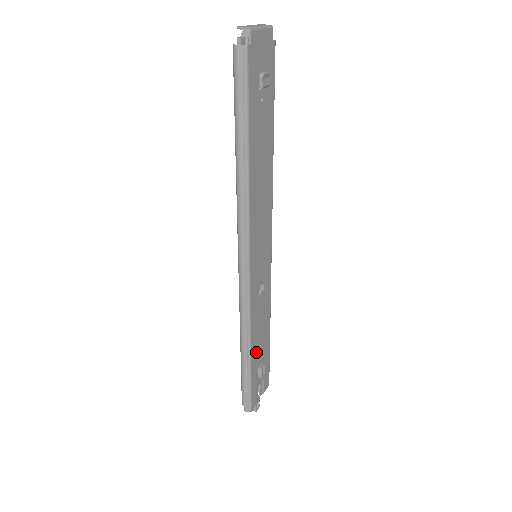
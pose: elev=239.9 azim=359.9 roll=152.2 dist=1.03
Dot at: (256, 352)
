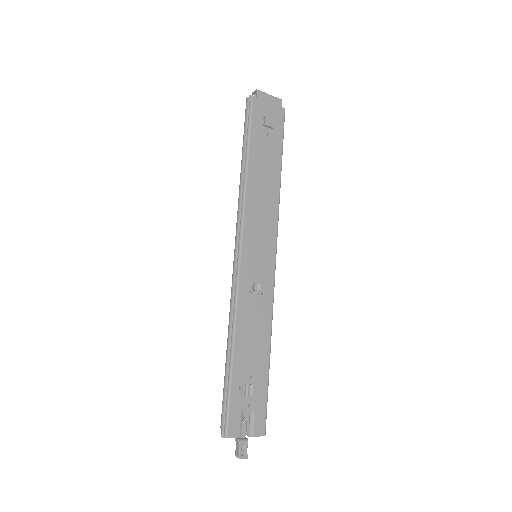
Dot at: (243, 358)
